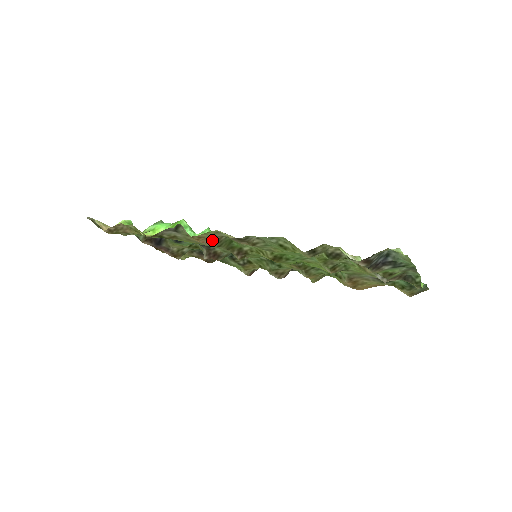
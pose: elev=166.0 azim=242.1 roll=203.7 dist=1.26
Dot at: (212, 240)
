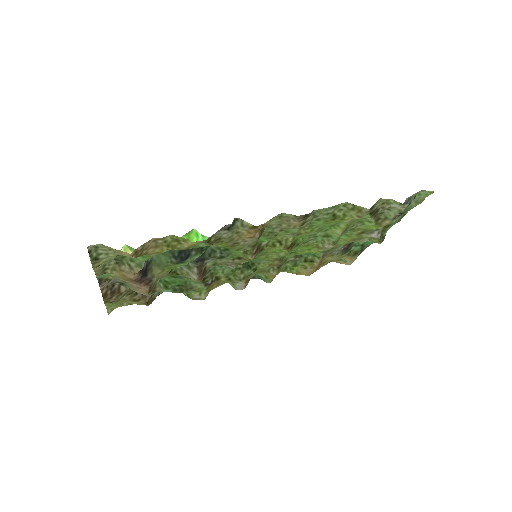
Dot at: (261, 231)
